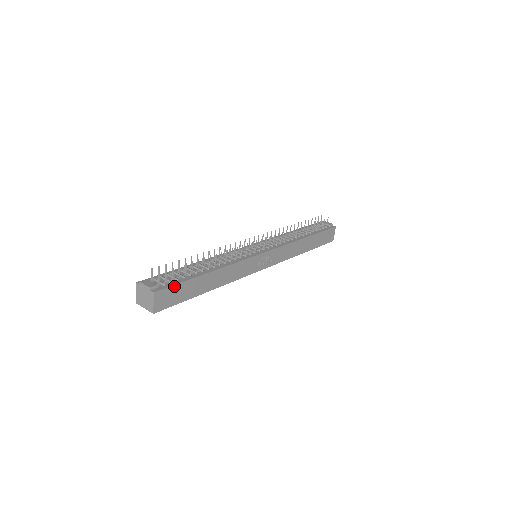
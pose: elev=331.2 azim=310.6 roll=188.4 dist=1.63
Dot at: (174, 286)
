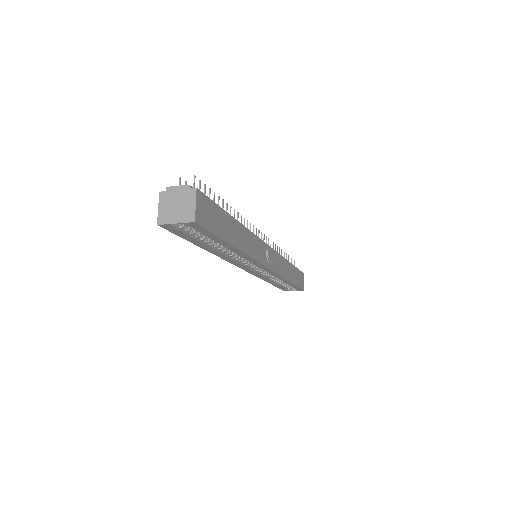
Dot at: (211, 202)
